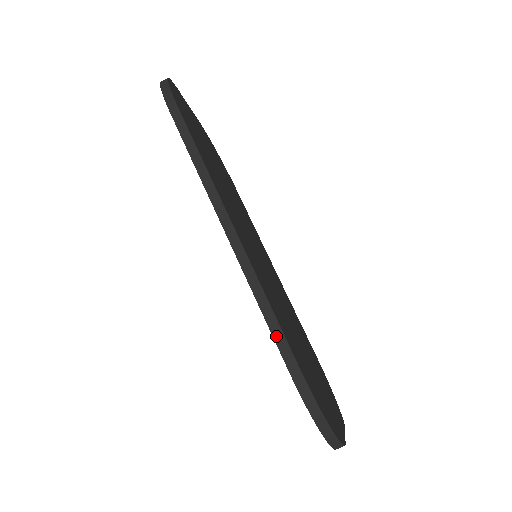
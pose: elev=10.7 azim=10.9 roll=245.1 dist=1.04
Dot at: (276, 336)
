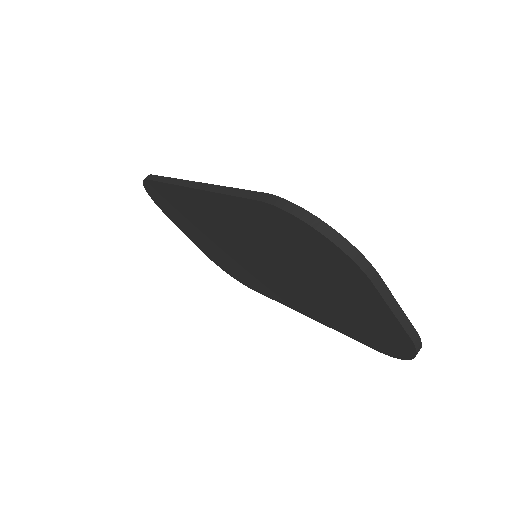
Dot at: (241, 195)
